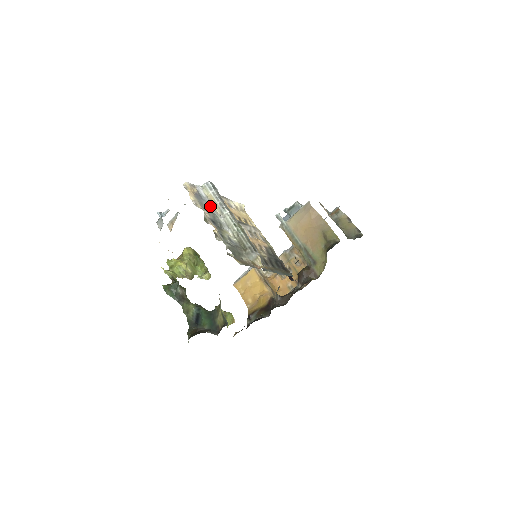
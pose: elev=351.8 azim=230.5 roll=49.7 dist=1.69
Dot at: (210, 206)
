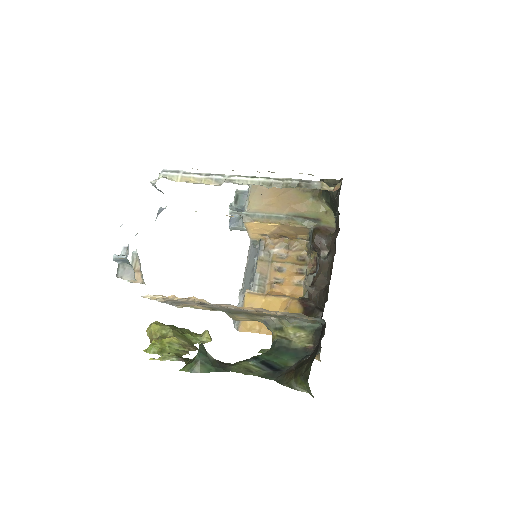
Dot at: occluded
